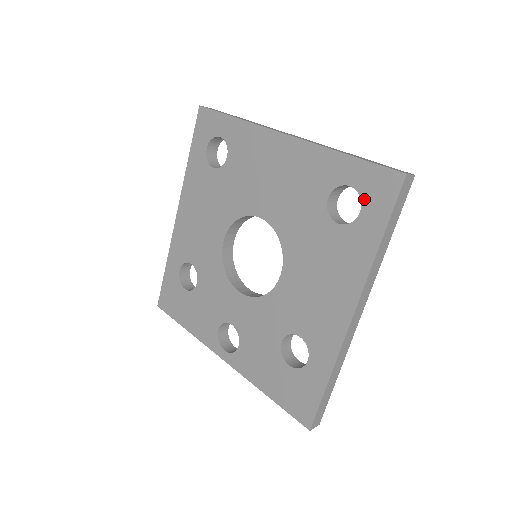
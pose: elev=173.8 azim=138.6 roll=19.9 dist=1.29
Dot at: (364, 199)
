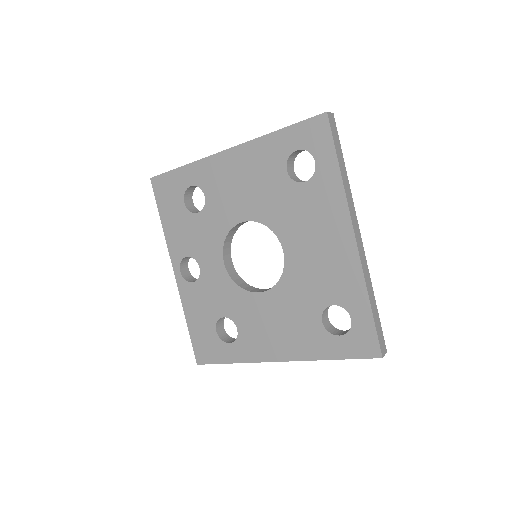
Dot at: (349, 335)
